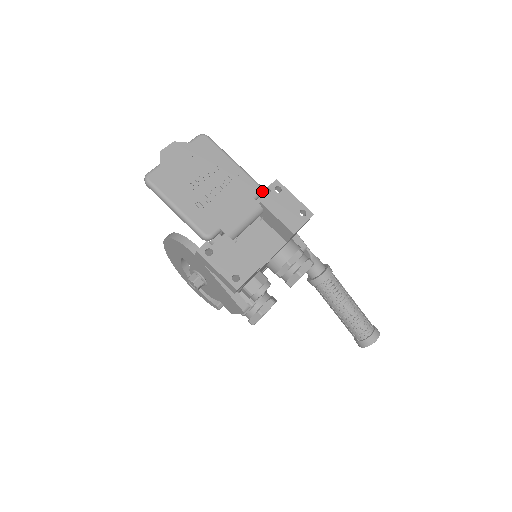
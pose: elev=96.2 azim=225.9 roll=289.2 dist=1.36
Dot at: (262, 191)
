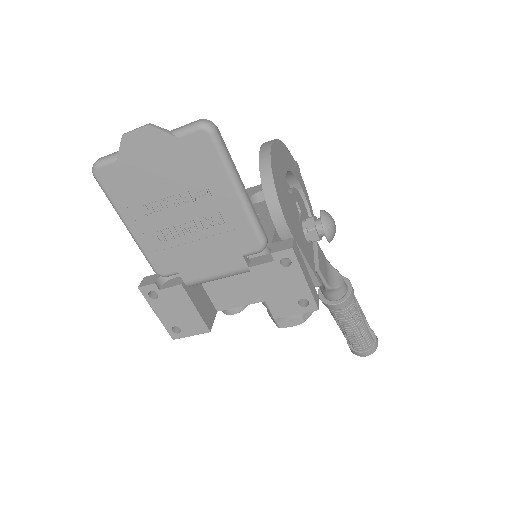
Dot at: (265, 248)
